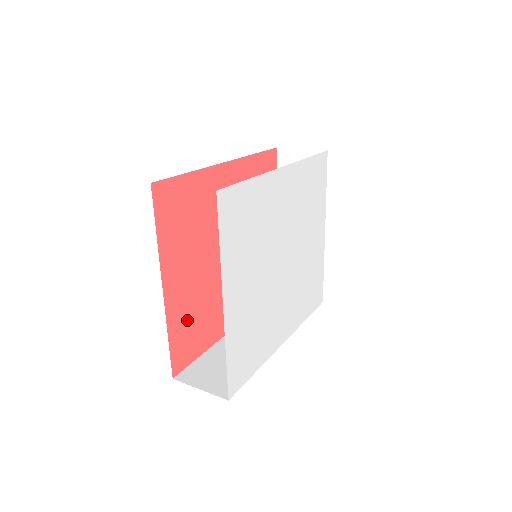
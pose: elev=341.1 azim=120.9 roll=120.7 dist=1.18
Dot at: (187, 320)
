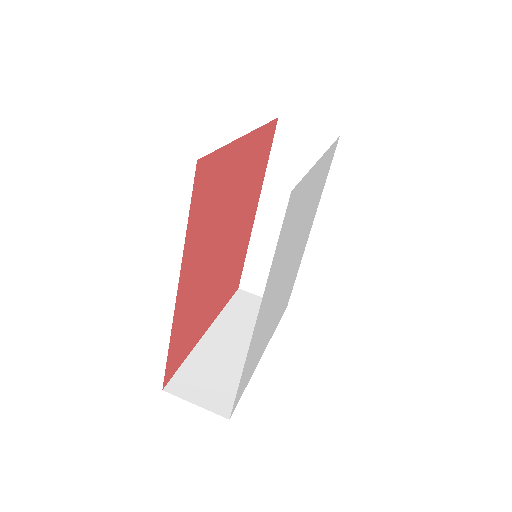
Dot at: (227, 288)
